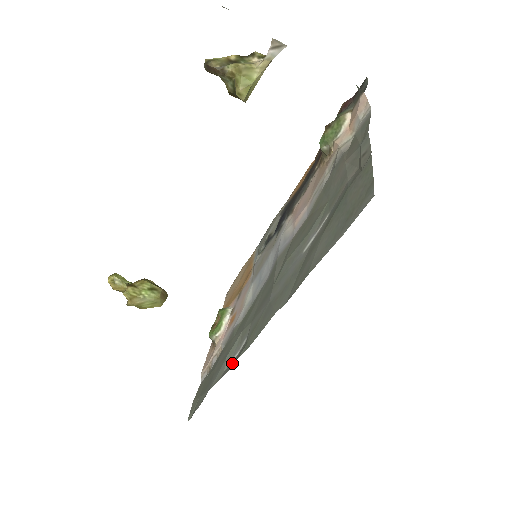
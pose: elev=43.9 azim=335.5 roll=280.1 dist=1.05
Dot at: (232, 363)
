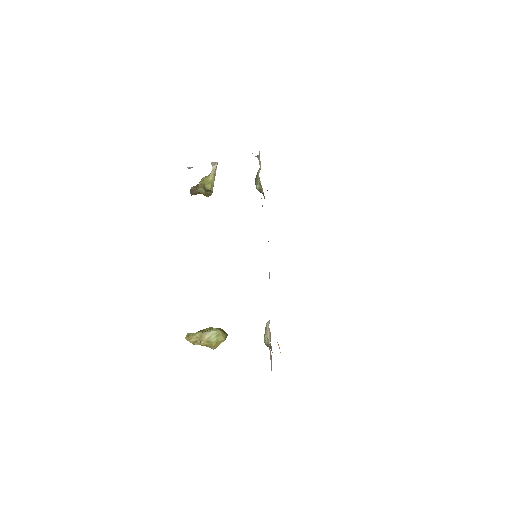
Dot at: occluded
